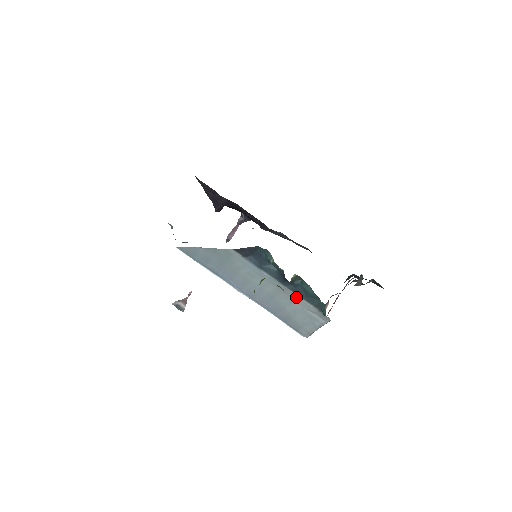
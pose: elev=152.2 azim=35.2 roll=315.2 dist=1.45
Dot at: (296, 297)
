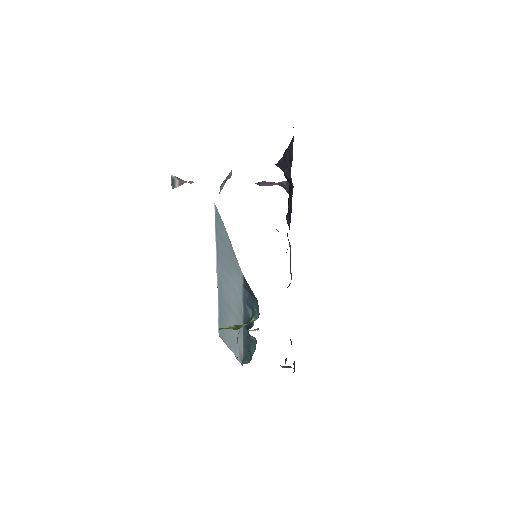
Dot at: (241, 335)
